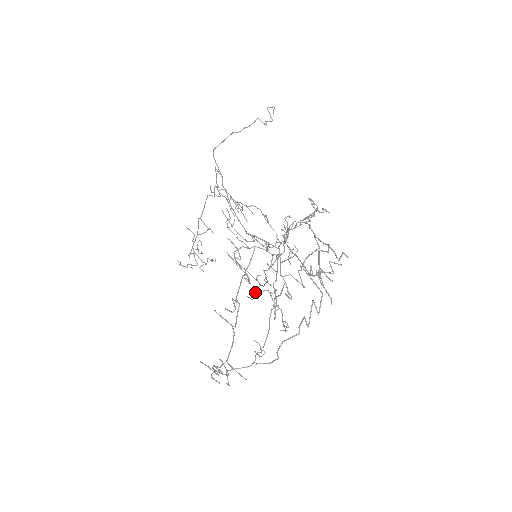
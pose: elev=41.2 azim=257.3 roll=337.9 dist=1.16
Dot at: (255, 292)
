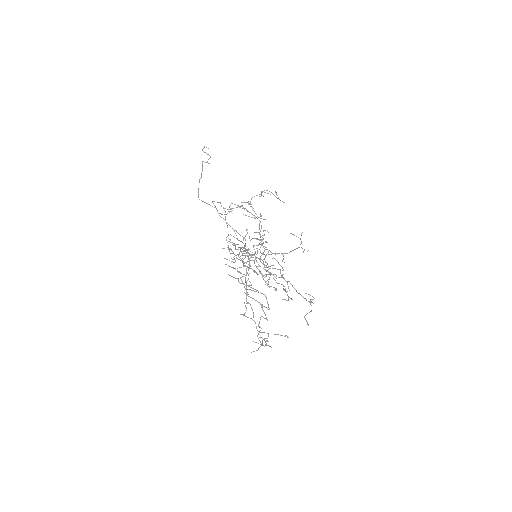
Dot at: occluded
